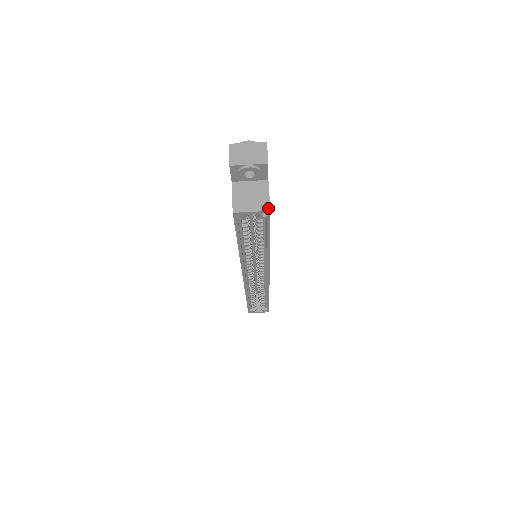
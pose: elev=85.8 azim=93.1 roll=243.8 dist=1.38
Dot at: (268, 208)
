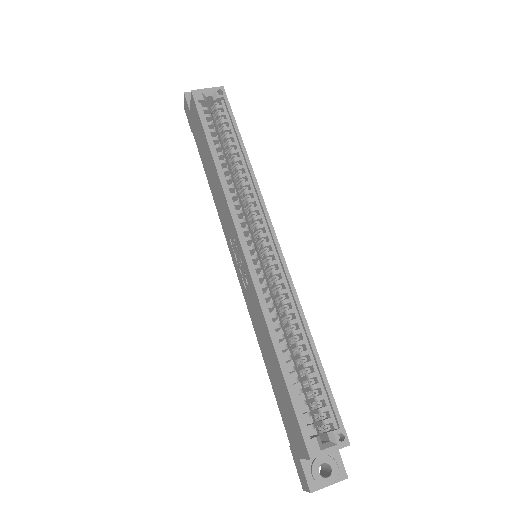
Dot at: (221, 88)
